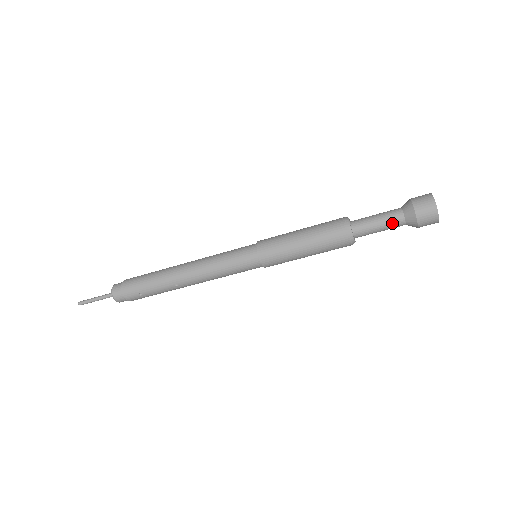
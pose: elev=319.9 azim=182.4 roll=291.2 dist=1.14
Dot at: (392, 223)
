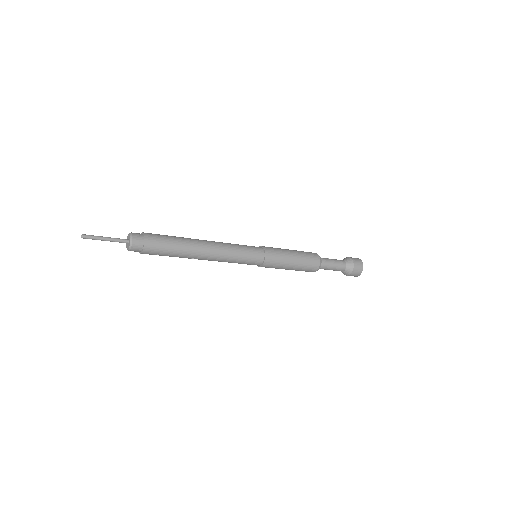
Dot at: (338, 270)
